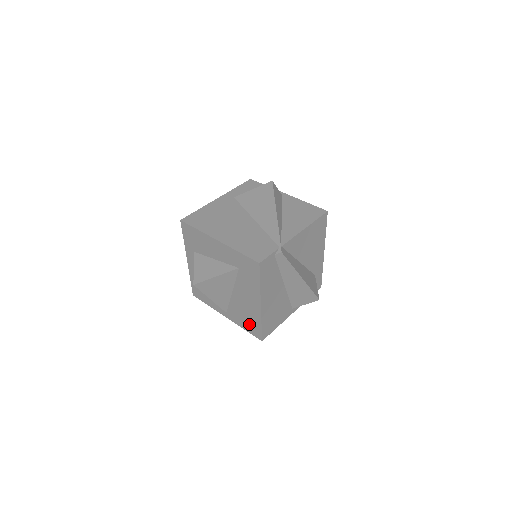
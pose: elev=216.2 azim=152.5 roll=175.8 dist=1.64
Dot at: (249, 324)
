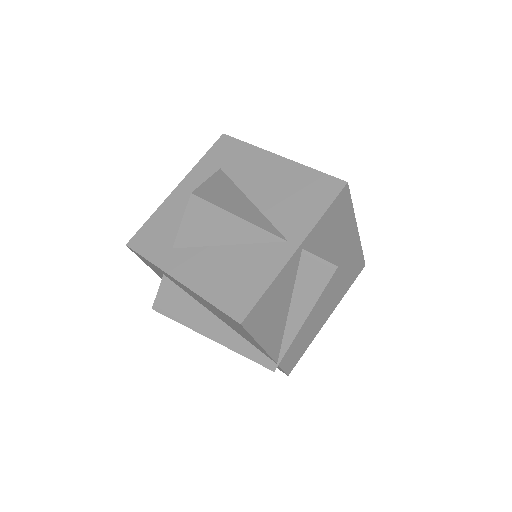
Dot at: (312, 195)
